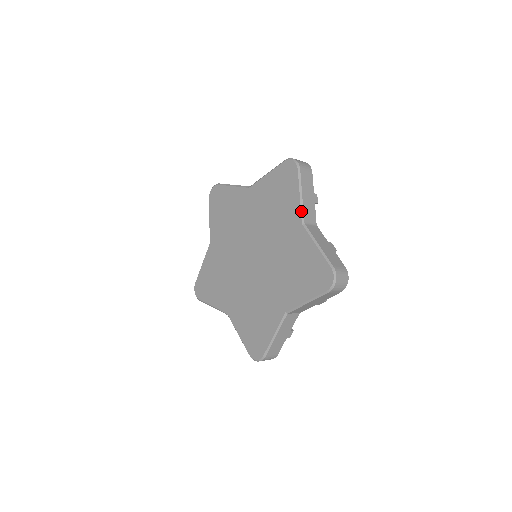
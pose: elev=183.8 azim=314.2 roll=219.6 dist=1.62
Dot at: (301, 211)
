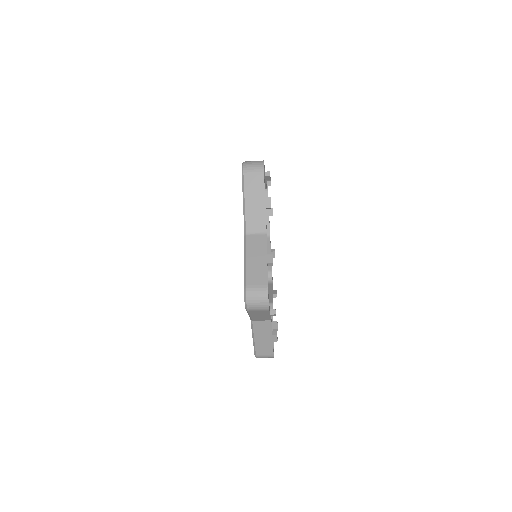
Dot at: (244, 221)
